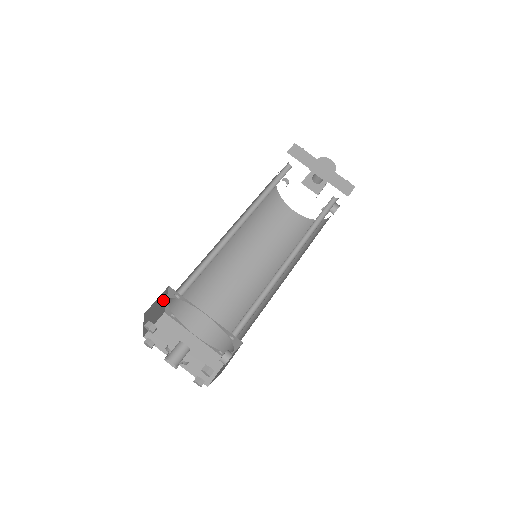
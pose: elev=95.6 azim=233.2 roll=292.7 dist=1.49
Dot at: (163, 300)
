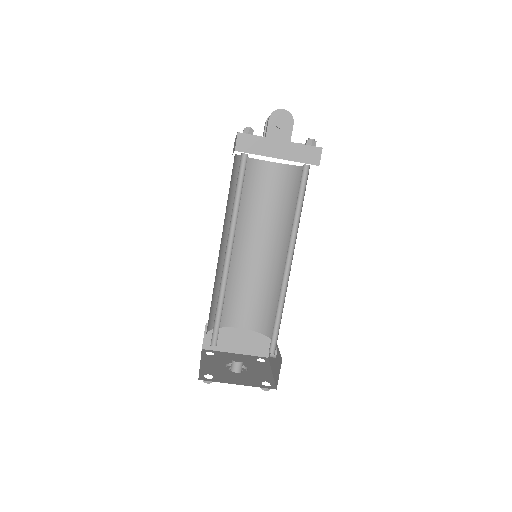
Dot at: occluded
